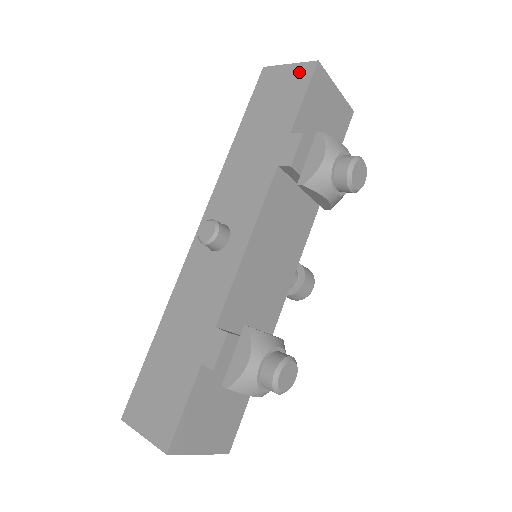
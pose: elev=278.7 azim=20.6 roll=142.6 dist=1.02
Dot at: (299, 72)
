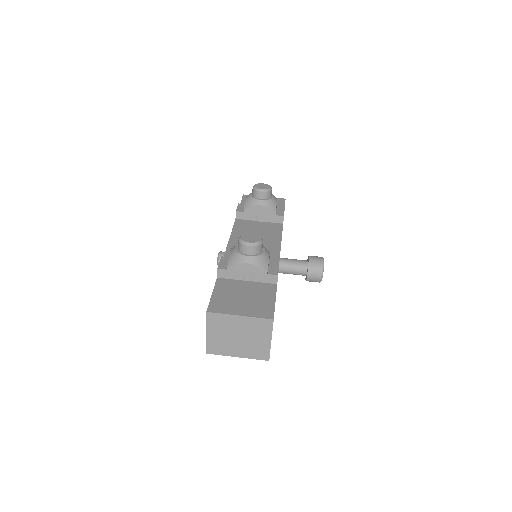
Dot at: occluded
